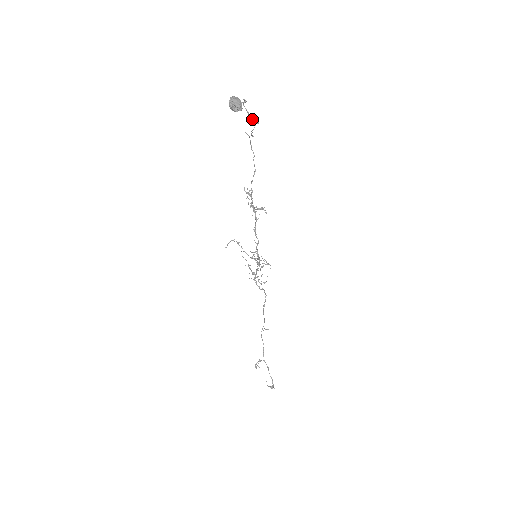
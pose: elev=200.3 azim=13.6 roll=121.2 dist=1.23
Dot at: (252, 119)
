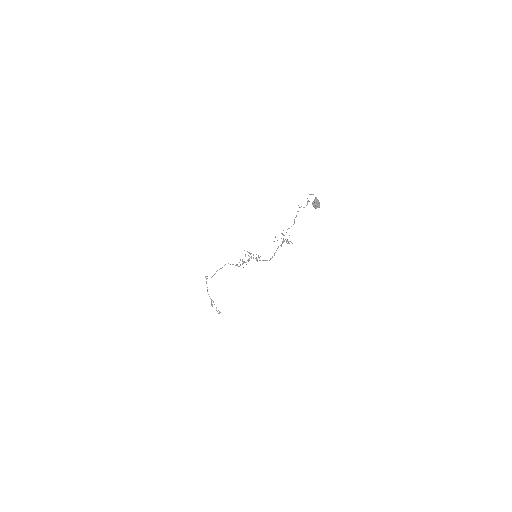
Dot at: (308, 201)
